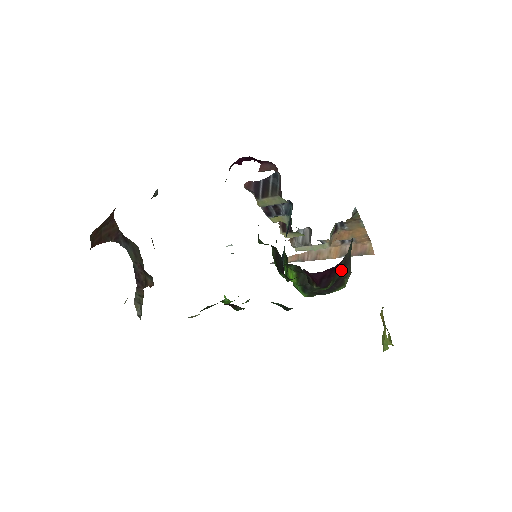
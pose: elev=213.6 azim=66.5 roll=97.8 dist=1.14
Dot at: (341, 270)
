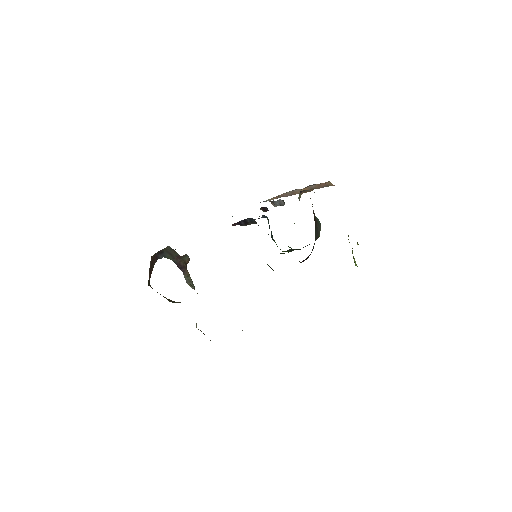
Dot at: occluded
